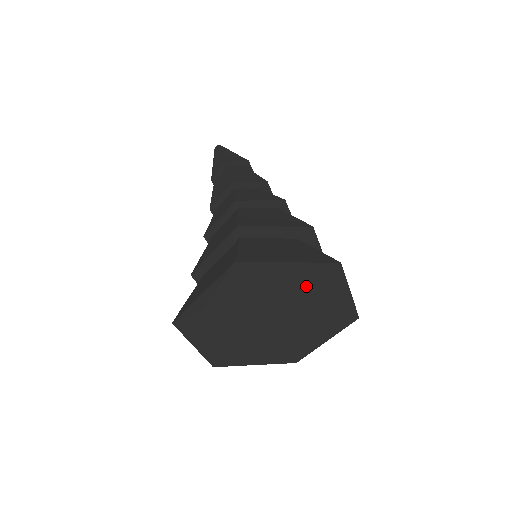
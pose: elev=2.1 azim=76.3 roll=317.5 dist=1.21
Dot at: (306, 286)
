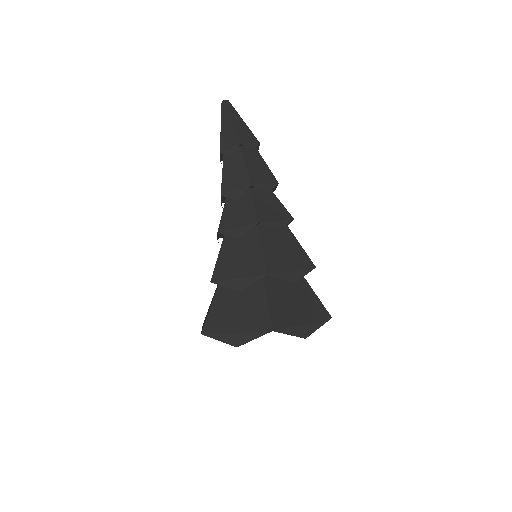
Dot at: occluded
